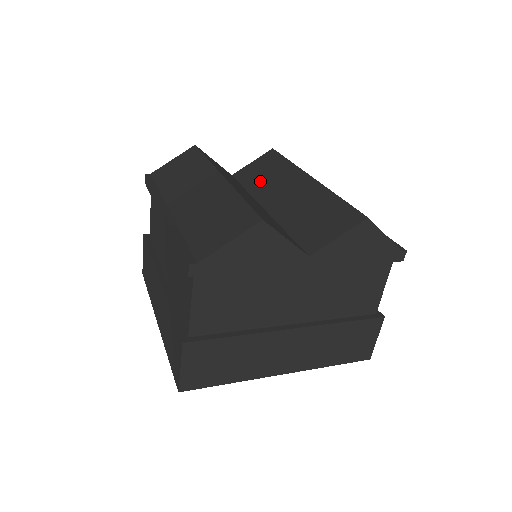
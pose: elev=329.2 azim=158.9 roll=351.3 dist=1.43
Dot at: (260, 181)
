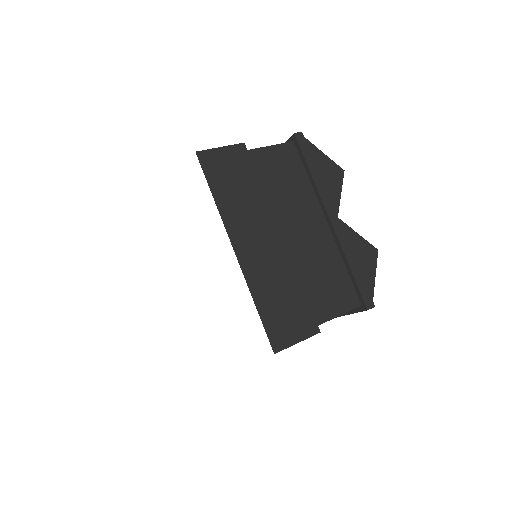
Dot at: occluded
